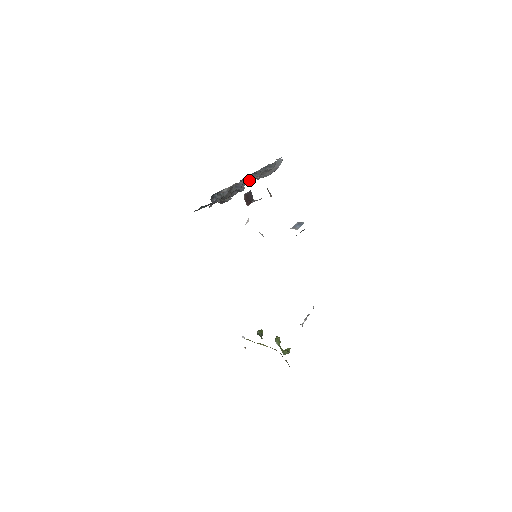
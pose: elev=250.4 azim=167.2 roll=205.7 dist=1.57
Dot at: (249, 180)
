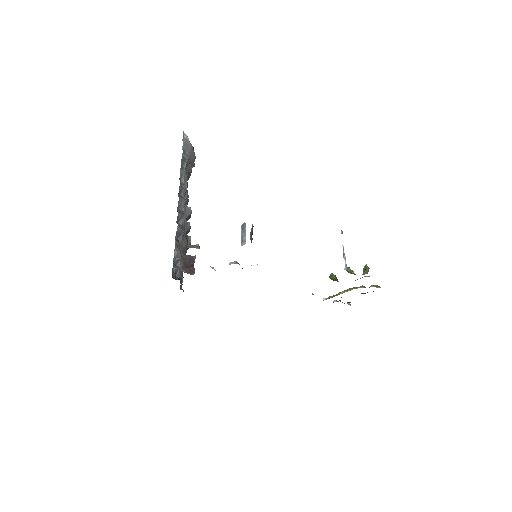
Dot at: (183, 206)
